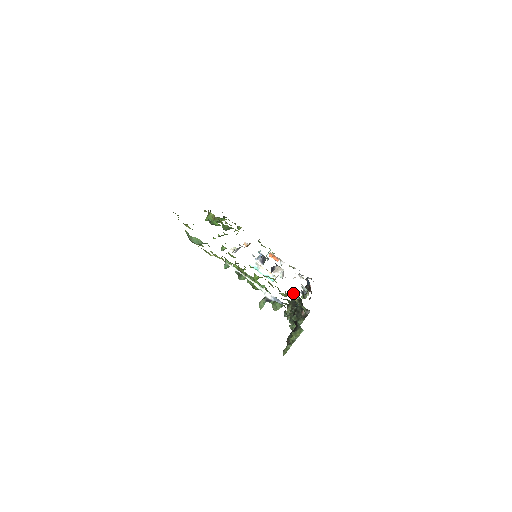
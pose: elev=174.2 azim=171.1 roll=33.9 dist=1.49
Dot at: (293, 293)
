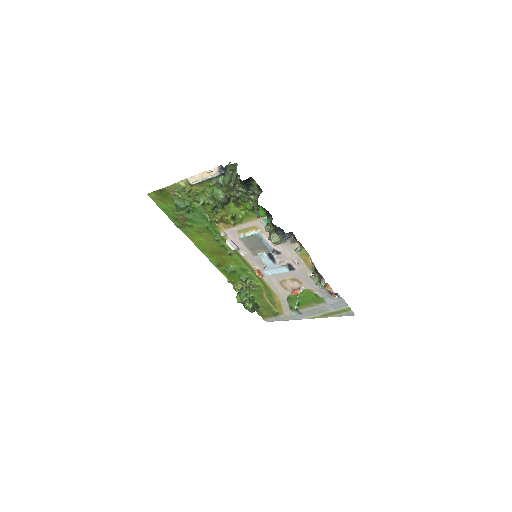
Dot at: (265, 217)
